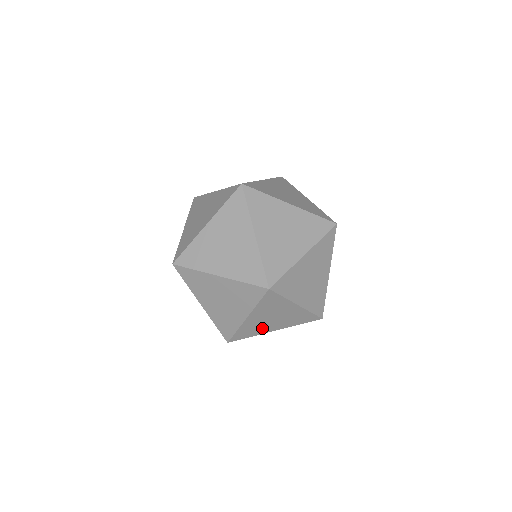
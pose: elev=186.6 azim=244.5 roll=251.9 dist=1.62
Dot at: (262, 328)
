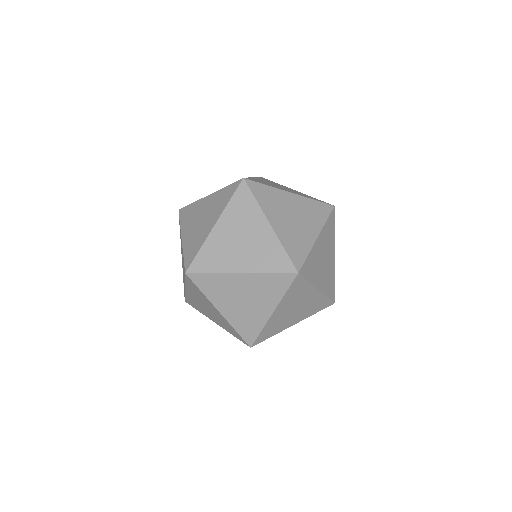
Dot at: (204, 310)
